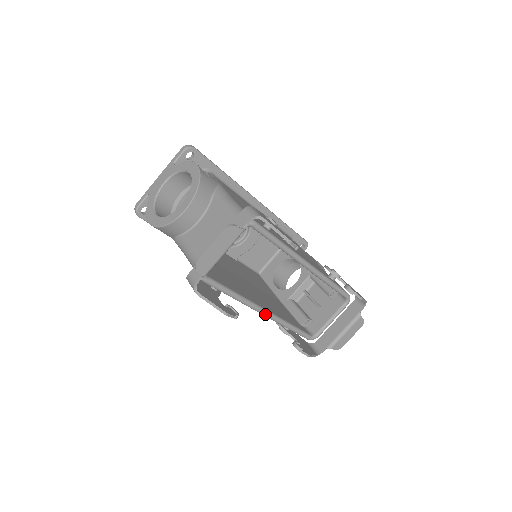
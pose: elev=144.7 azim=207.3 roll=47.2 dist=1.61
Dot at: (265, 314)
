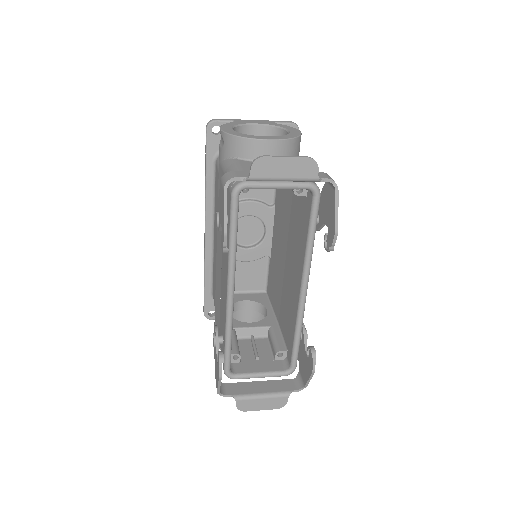
Dot at: (230, 294)
